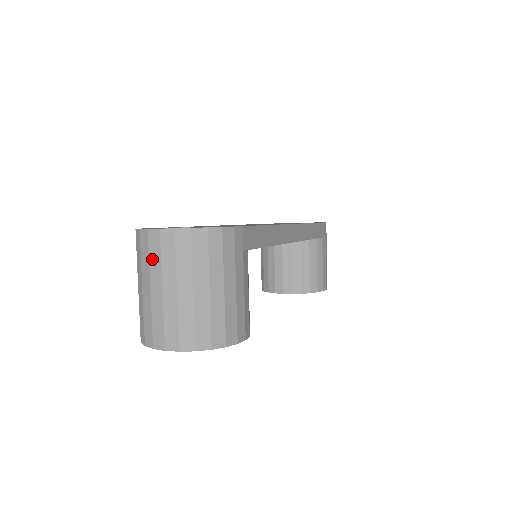
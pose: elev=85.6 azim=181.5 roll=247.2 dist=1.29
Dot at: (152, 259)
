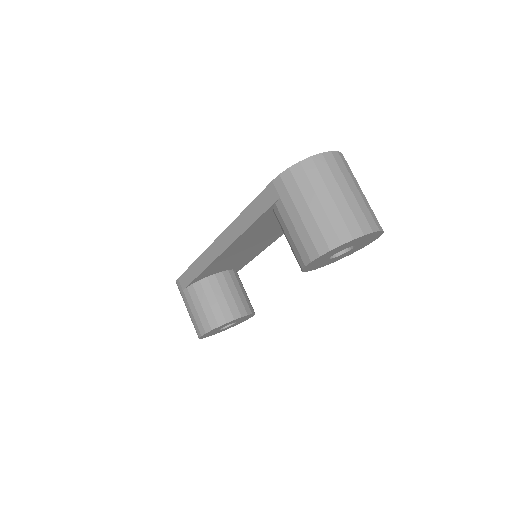
Dot at: (334, 172)
